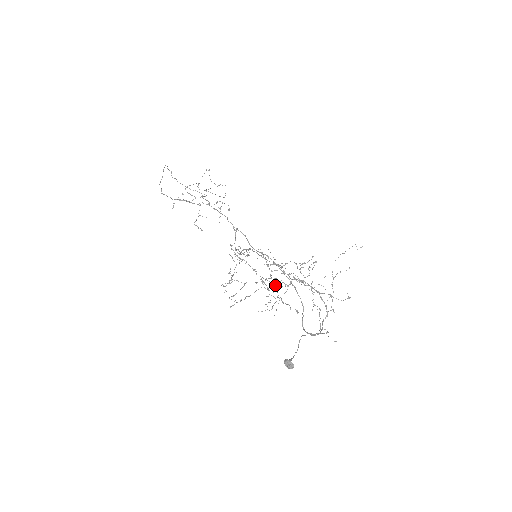
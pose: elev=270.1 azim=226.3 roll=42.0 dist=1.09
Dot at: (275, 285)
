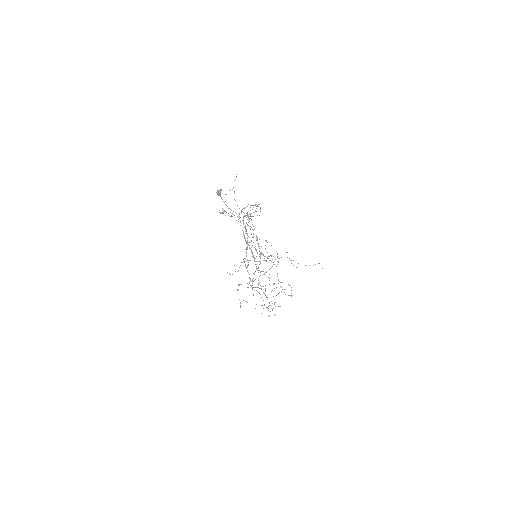
Dot at: (251, 241)
